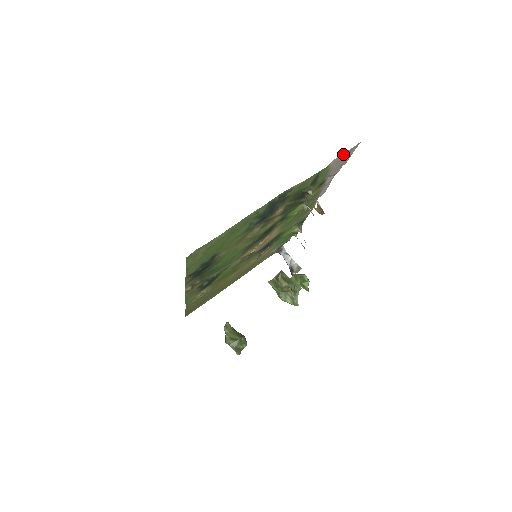
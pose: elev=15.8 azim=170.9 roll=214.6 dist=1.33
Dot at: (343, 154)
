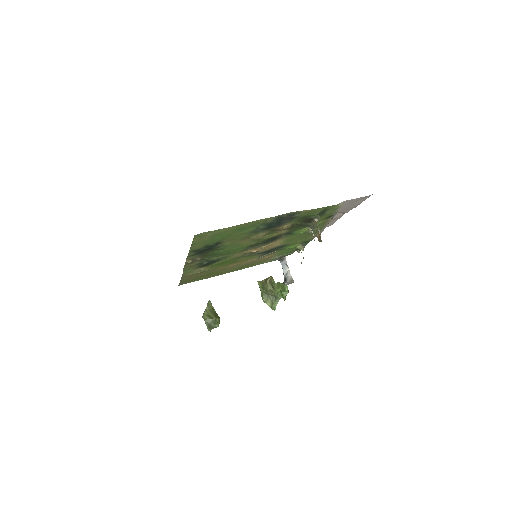
Dot at: (354, 199)
